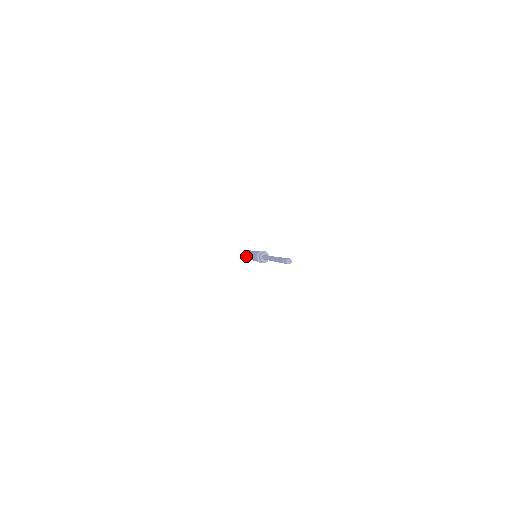
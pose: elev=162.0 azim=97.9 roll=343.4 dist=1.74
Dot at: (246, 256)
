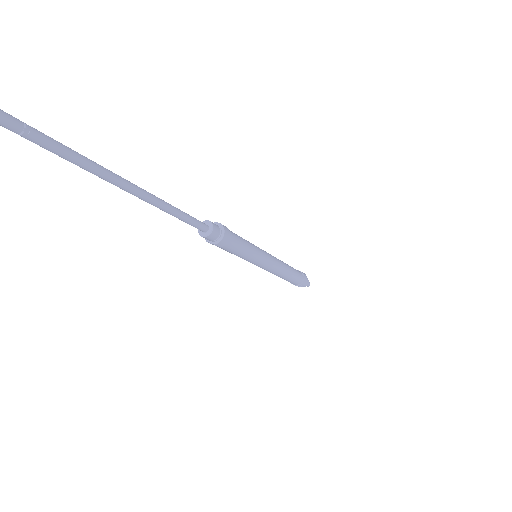
Dot at: occluded
